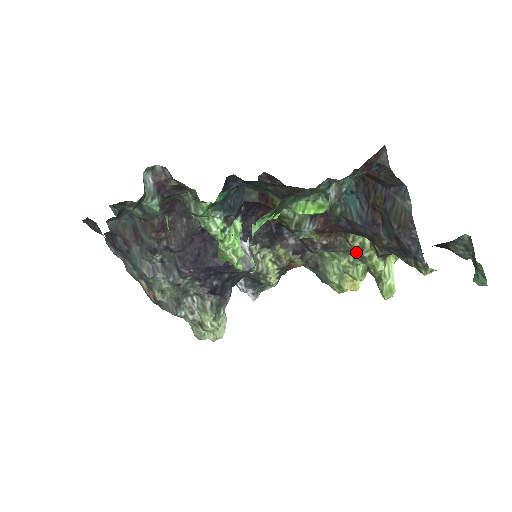
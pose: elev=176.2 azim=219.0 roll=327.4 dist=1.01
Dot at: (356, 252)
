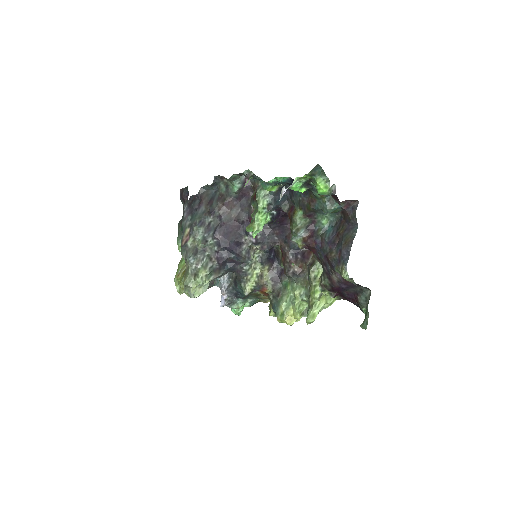
Dot at: (308, 285)
